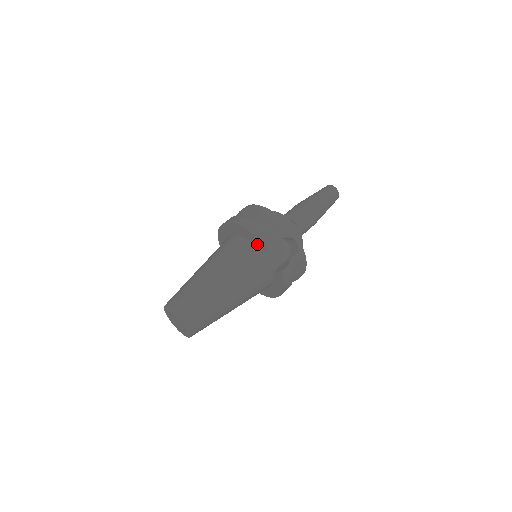
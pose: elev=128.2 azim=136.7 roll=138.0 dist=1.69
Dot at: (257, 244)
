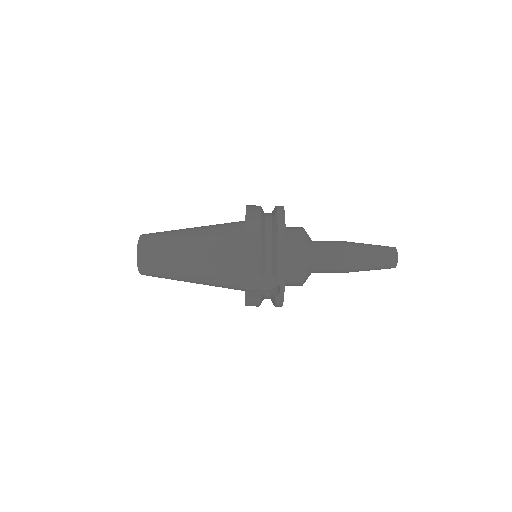
Dot at: occluded
